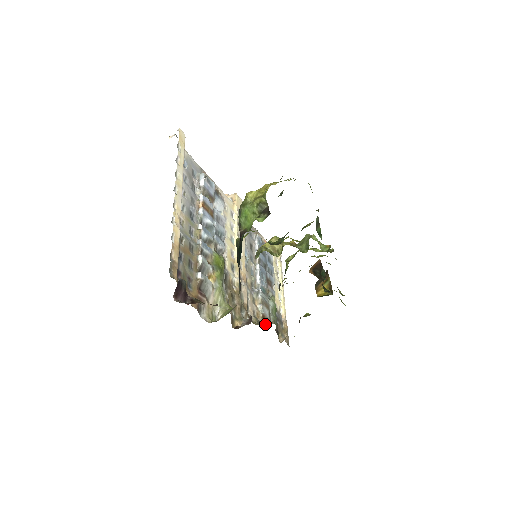
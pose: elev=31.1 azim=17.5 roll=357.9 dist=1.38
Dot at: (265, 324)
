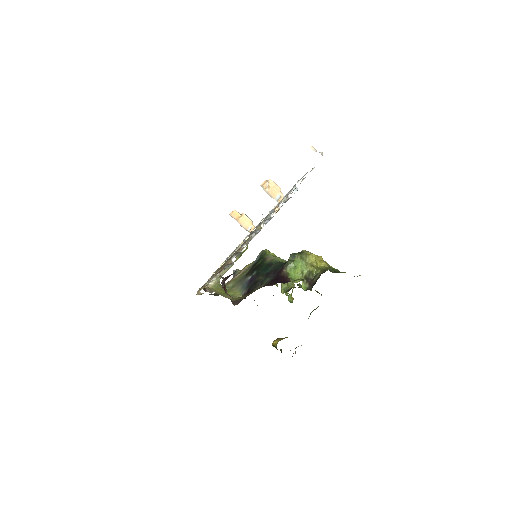
Dot at: occluded
